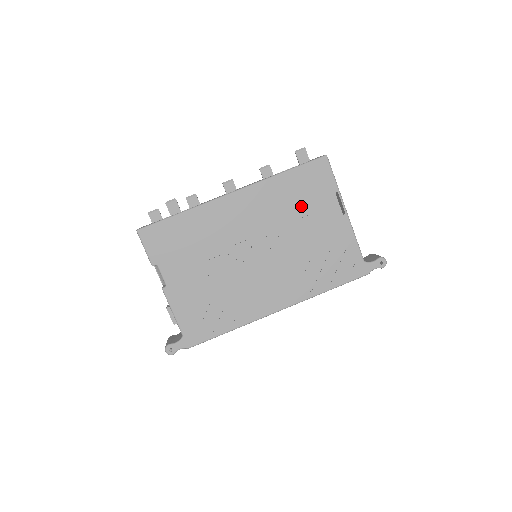
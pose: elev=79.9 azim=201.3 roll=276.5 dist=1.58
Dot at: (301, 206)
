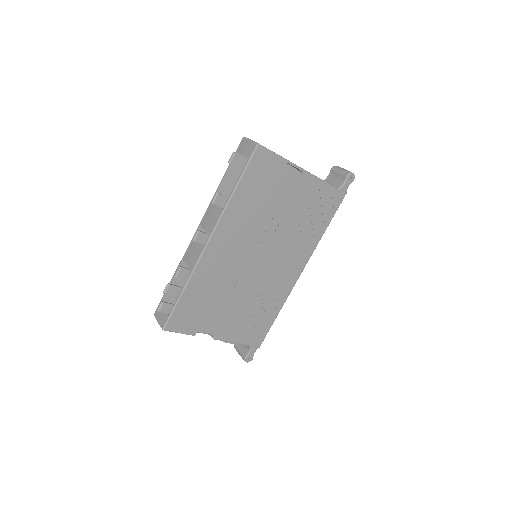
Dot at: (267, 200)
